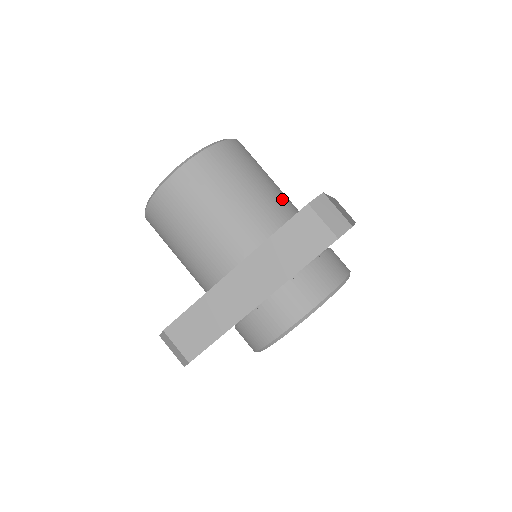
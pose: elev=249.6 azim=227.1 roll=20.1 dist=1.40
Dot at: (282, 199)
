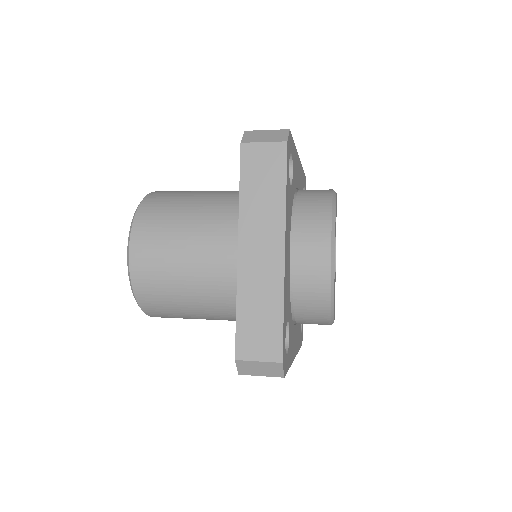
Dot at: (230, 191)
